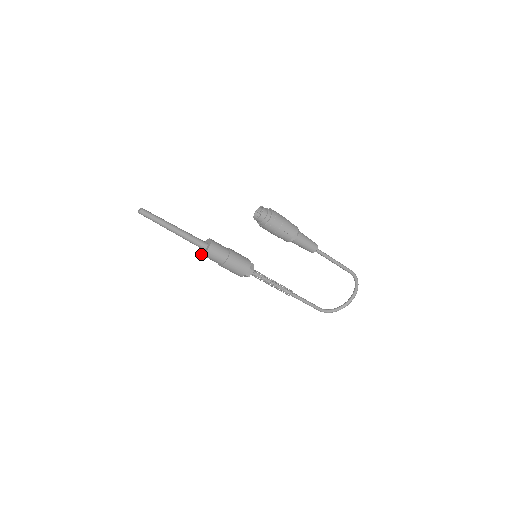
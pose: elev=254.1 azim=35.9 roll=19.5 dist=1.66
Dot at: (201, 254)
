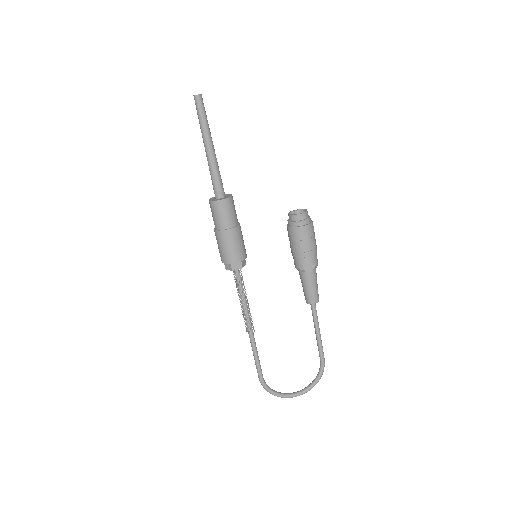
Dot at: (210, 200)
